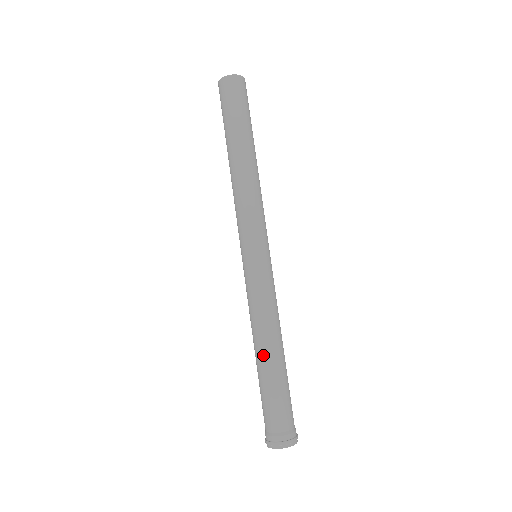
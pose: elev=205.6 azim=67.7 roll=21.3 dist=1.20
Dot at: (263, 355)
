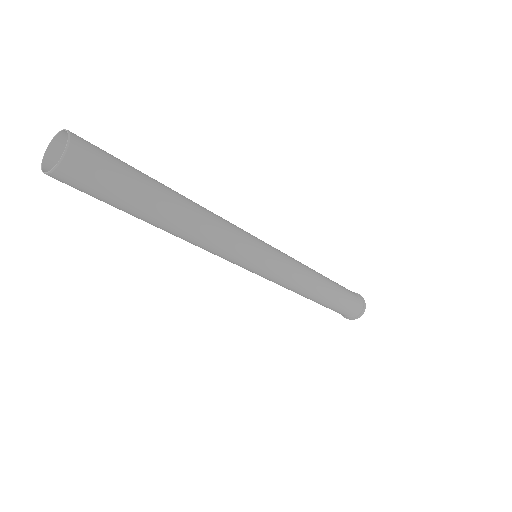
Dot at: occluded
